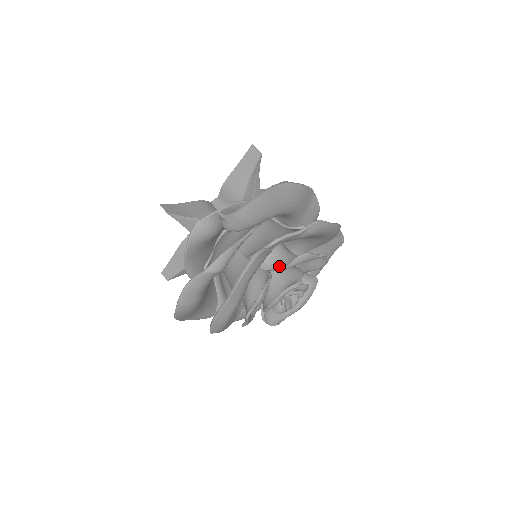
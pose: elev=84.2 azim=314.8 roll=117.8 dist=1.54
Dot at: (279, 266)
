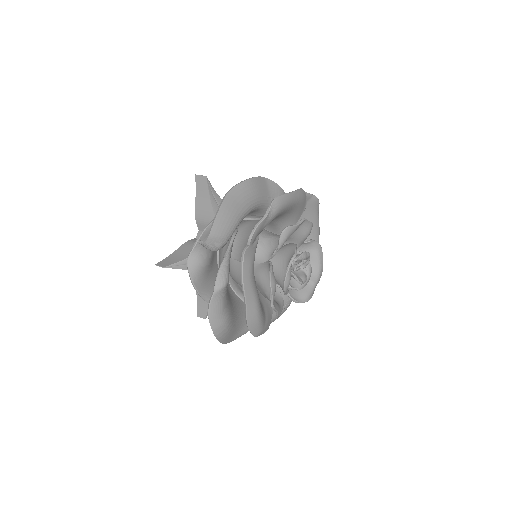
Dot at: (273, 252)
